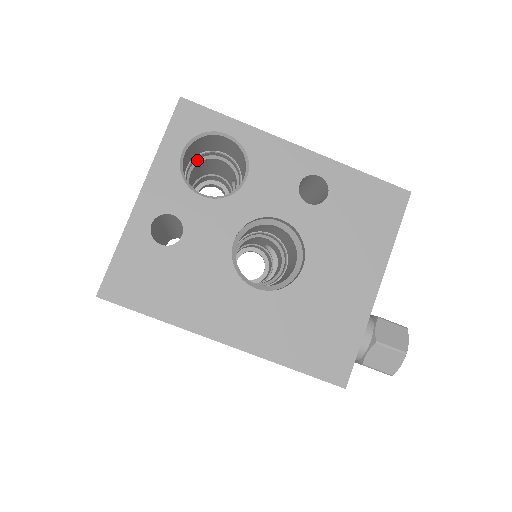
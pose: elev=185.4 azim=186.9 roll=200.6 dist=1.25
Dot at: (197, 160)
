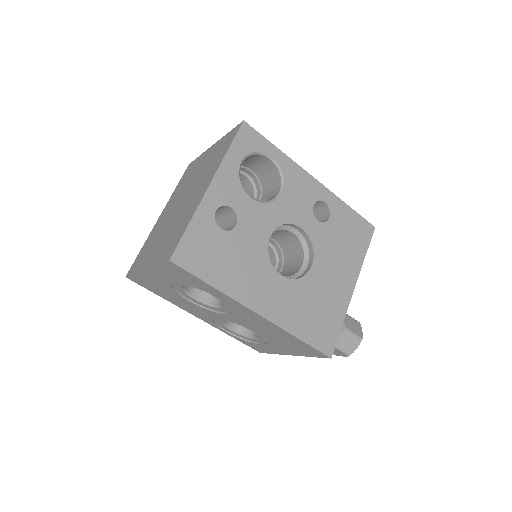
Dot at: occluded
